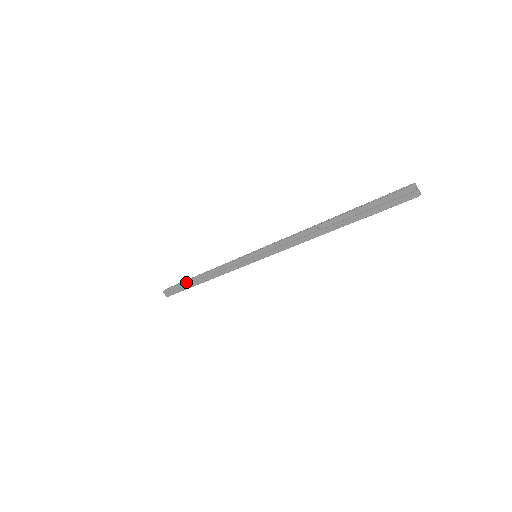
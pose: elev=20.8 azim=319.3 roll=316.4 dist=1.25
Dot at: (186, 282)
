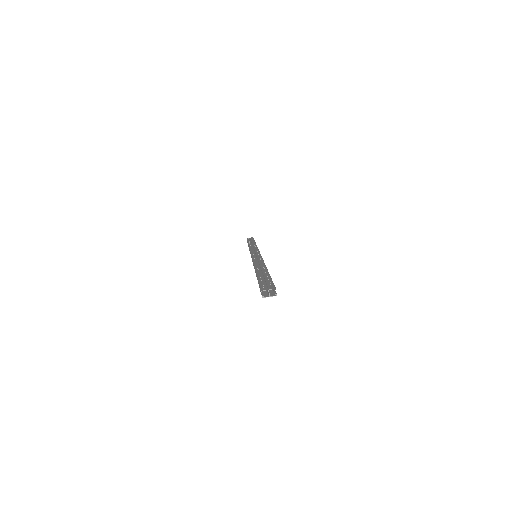
Dot at: occluded
